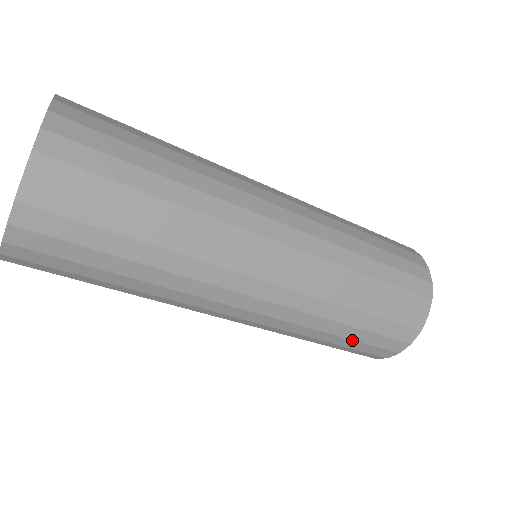
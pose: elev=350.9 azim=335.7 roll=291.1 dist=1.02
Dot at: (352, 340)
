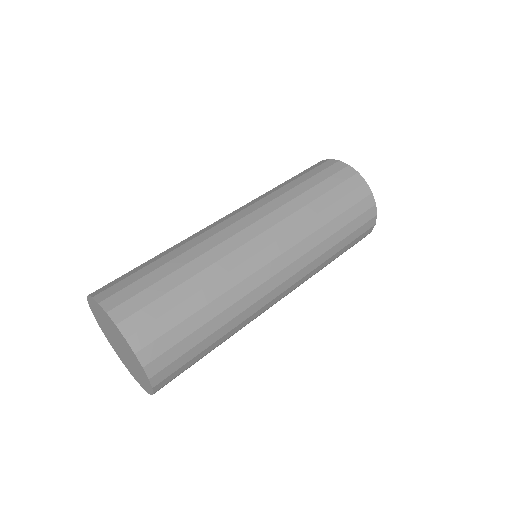
Dot at: (347, 237)
